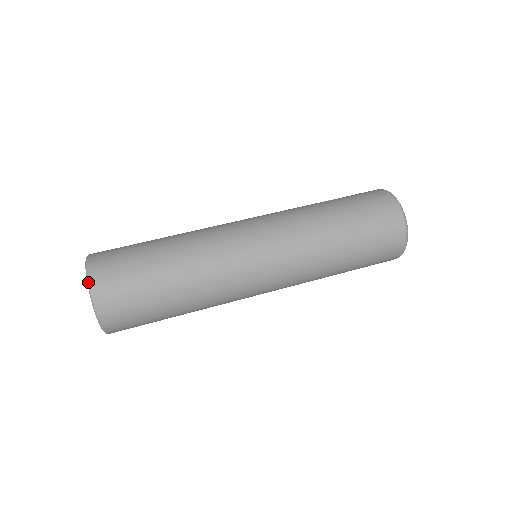
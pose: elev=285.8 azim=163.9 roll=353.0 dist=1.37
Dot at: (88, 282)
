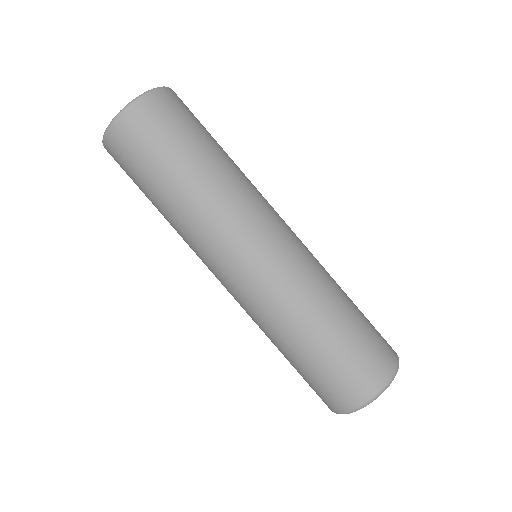
Dot at: (160, 87)
